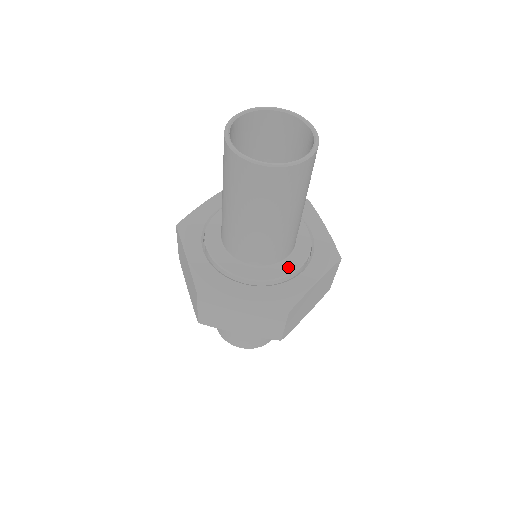
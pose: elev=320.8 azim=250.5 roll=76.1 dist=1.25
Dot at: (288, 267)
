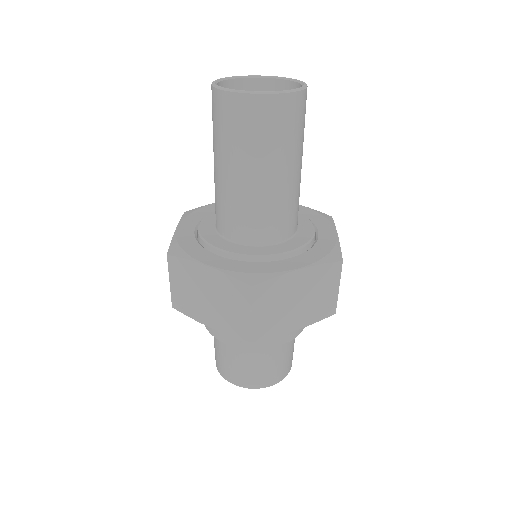
Dot at: (272, 250)
